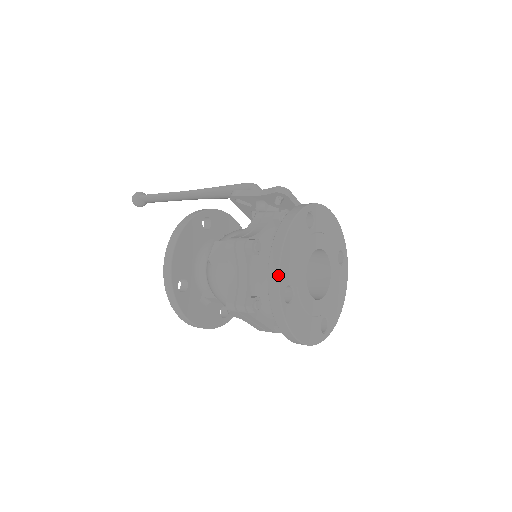
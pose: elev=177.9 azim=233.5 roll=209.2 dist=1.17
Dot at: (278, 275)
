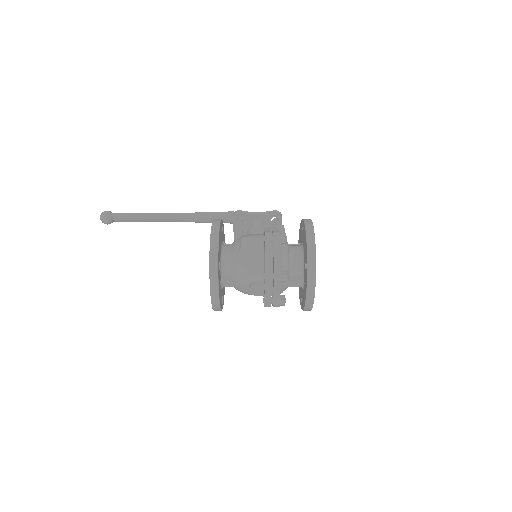
Dot at: (315, 250)
